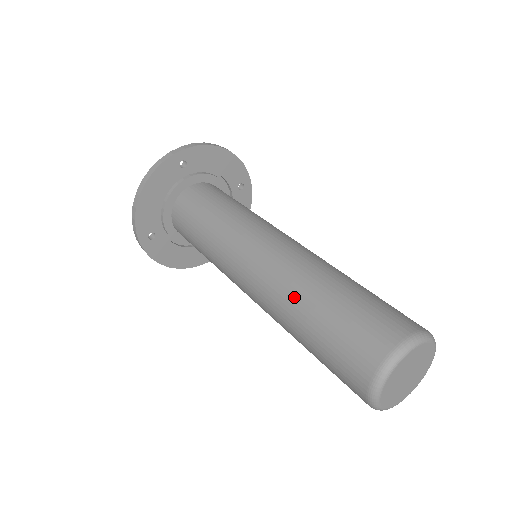
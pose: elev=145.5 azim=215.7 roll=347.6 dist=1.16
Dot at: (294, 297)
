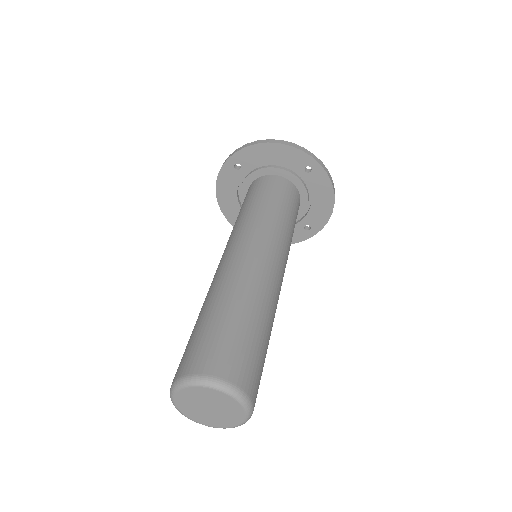
Dot at: (237, 292)
